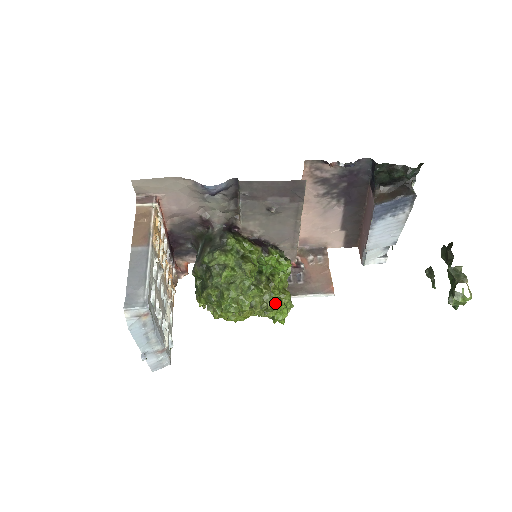
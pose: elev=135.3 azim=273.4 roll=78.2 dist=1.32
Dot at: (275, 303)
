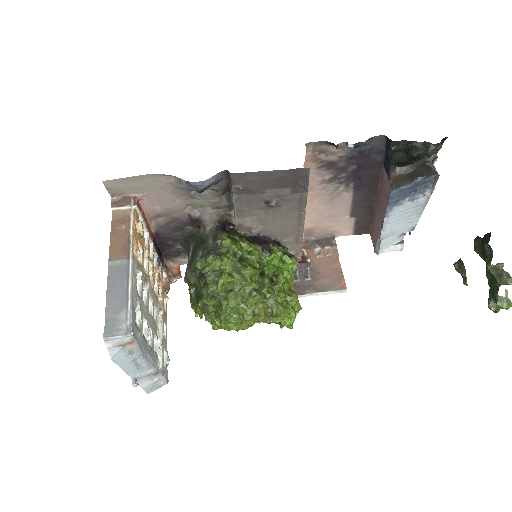
Dot at: (281, 308)
